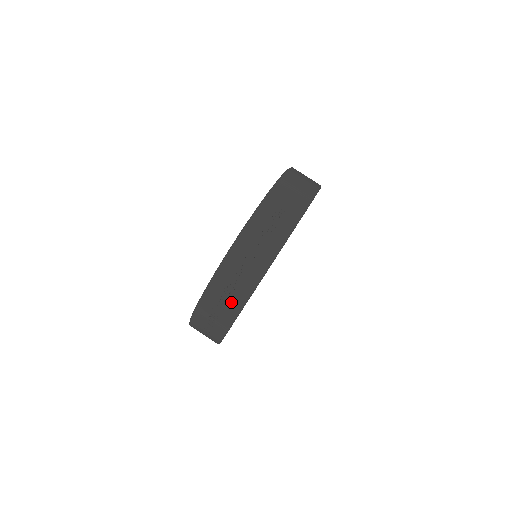
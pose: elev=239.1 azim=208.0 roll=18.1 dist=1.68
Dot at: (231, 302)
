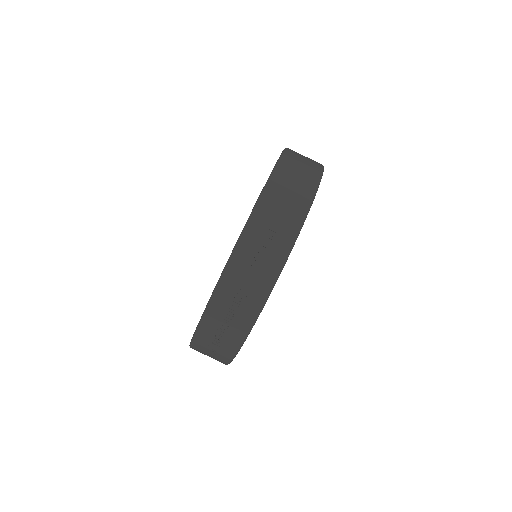
Dot at: (227, 341)
